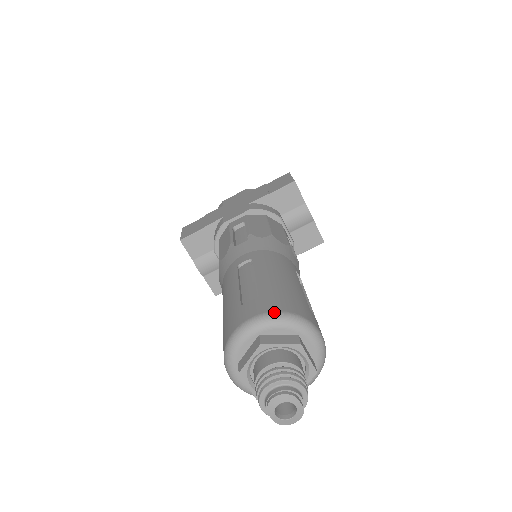
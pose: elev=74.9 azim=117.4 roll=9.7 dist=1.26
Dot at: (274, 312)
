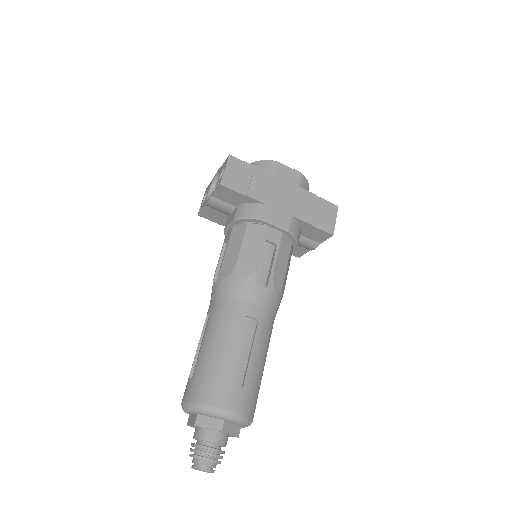
Dot at: (244, 416)
